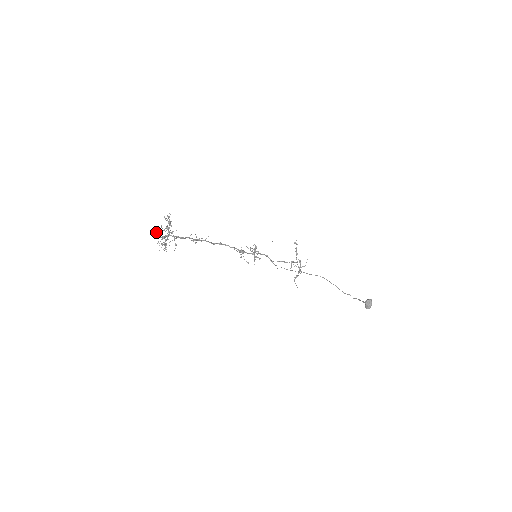
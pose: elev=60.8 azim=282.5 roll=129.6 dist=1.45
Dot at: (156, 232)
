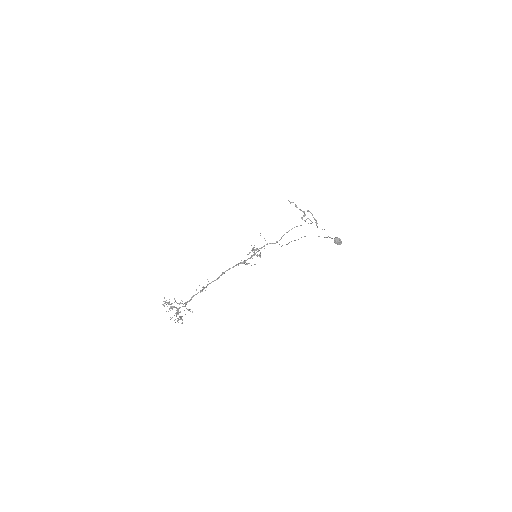
Dot at: occluded
